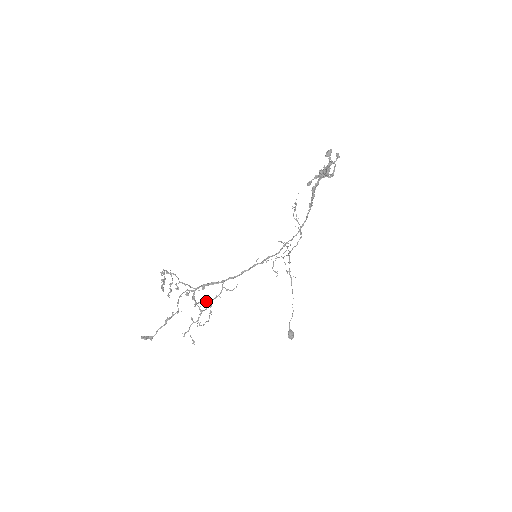
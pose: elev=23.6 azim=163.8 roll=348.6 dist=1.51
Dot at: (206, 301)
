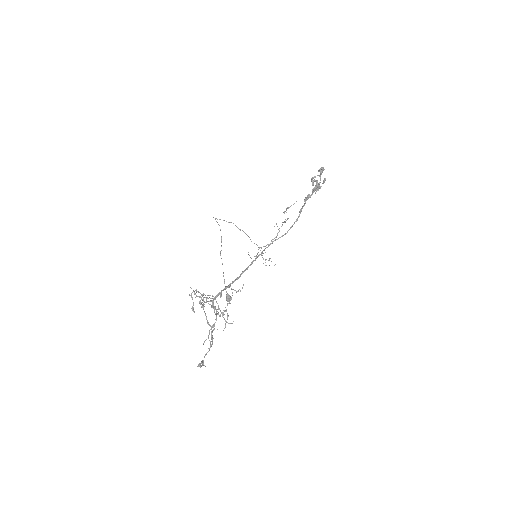
Dot at: occluded
